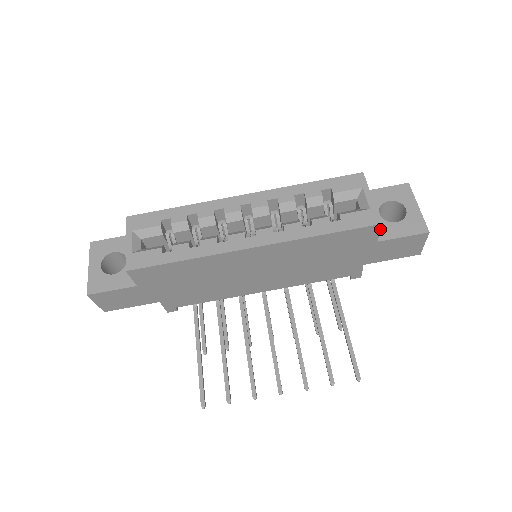
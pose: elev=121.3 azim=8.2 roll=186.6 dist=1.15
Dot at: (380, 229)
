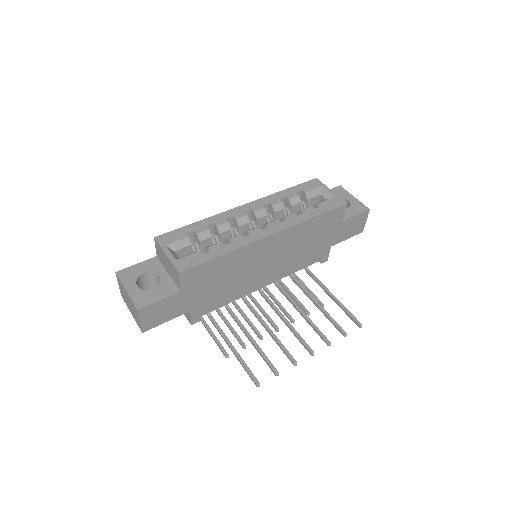
Dot at: occluded
